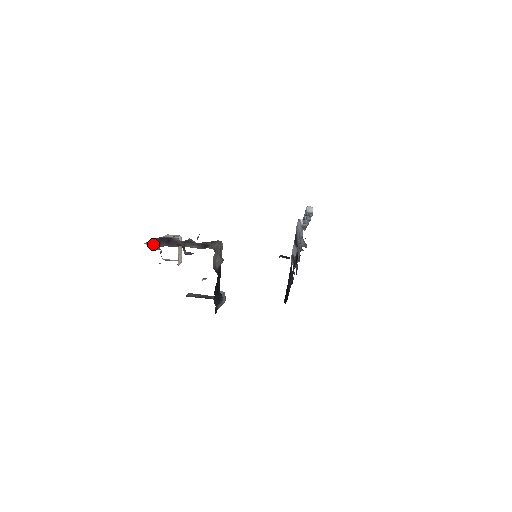
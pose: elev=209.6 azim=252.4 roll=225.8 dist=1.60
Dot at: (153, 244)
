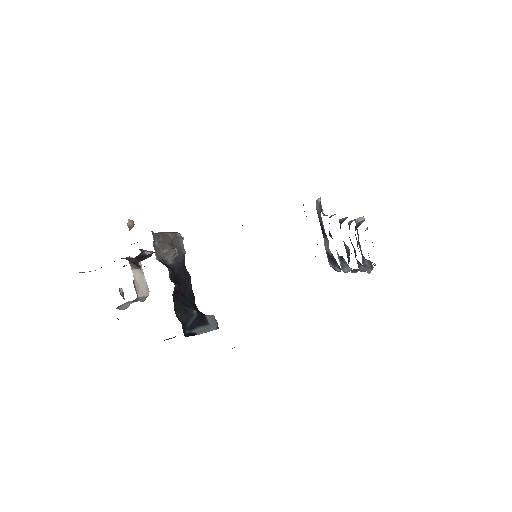
Dot at: occluded
